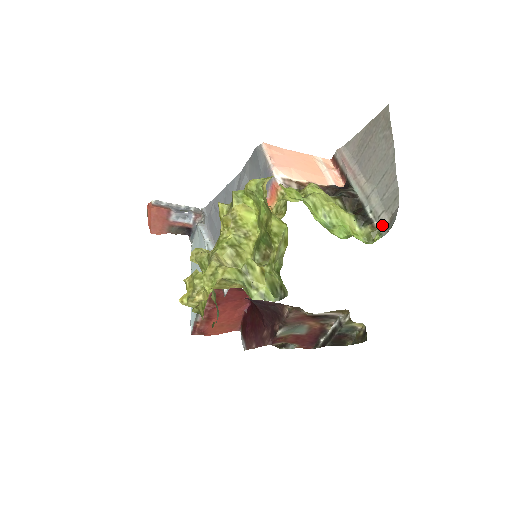
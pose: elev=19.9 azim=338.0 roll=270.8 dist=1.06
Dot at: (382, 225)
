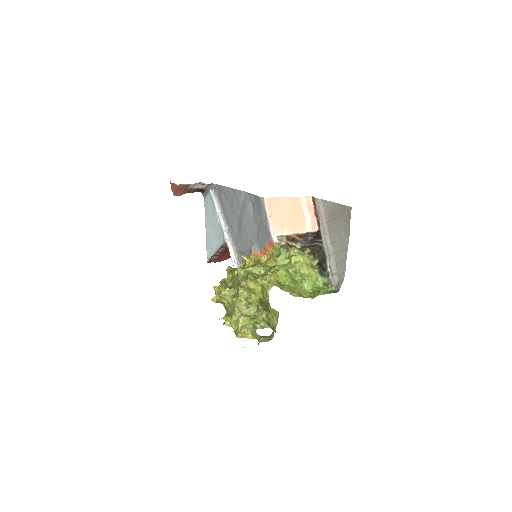
Dot at: (334, 281)
